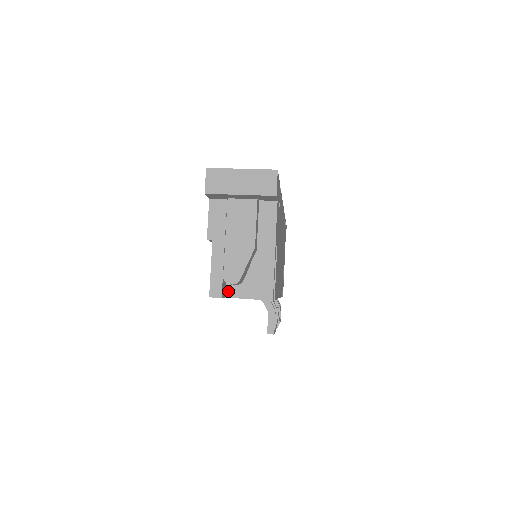
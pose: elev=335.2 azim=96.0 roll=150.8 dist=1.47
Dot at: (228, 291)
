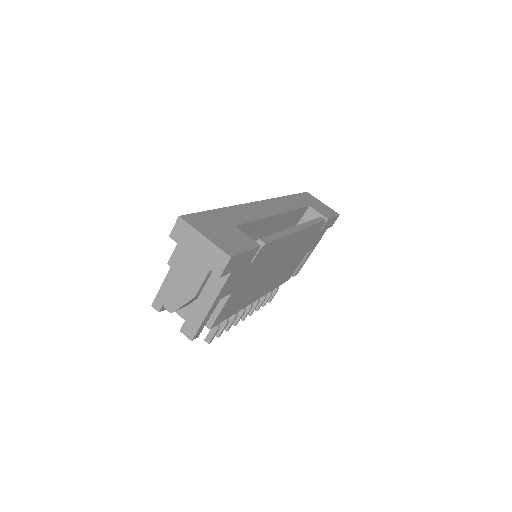
Dot at: occluded
